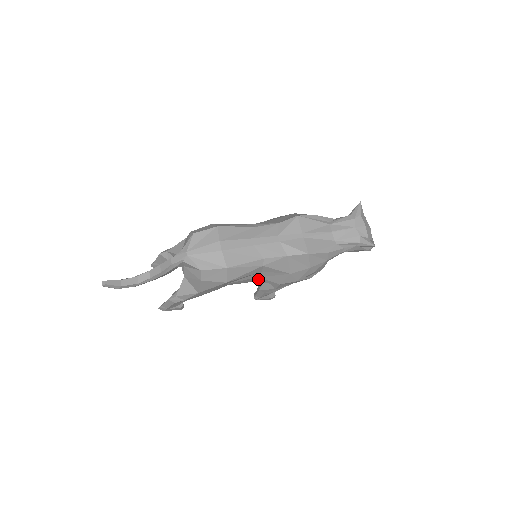
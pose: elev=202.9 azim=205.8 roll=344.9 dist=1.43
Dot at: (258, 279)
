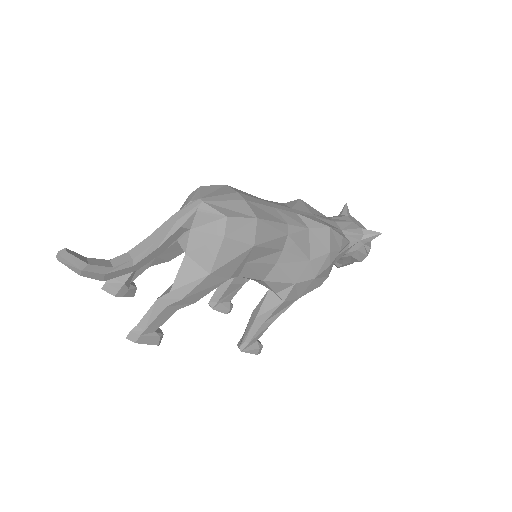
Dot at: (273, 271)
